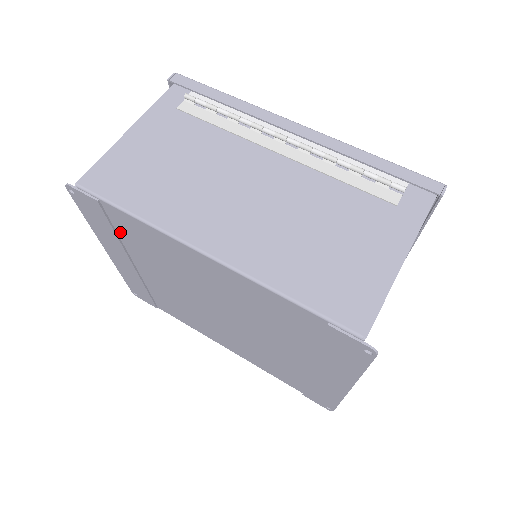
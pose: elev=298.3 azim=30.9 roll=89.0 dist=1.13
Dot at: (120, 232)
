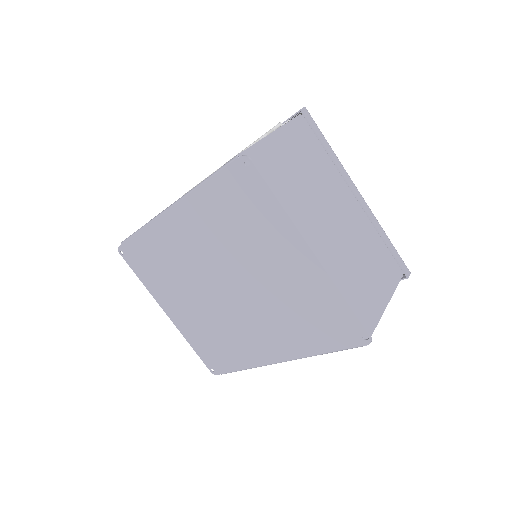
Dot at: (152, 266)
